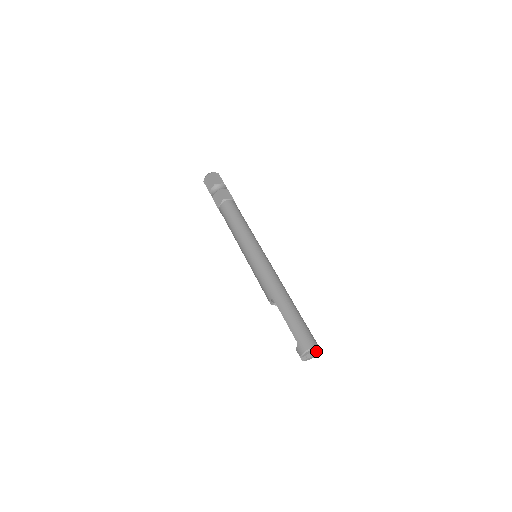
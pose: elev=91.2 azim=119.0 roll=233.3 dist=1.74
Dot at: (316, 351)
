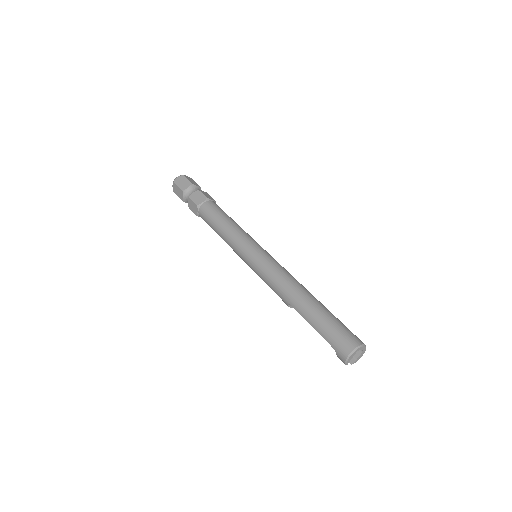
Dot at: (361, 349)
